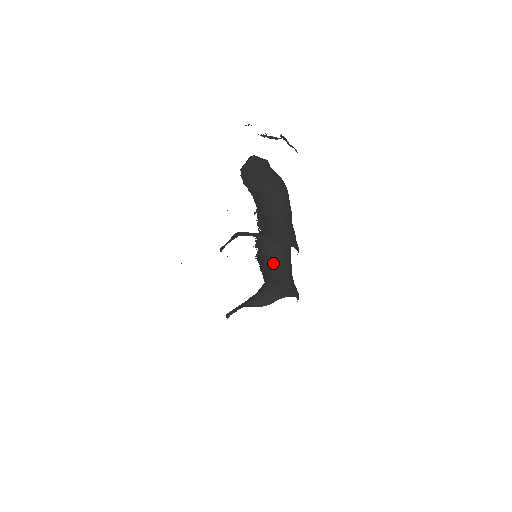
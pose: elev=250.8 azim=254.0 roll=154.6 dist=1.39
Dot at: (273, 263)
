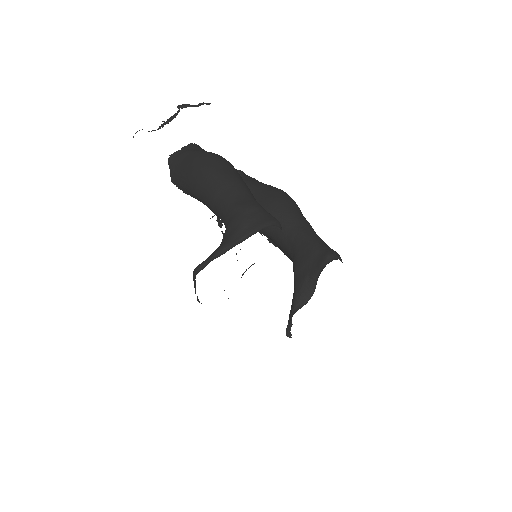
Dot at: (285, 240)
